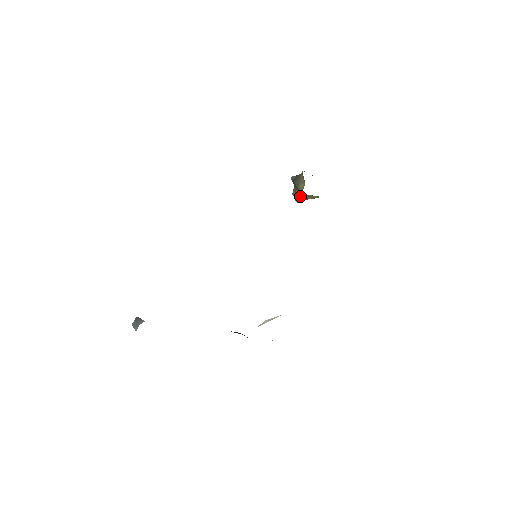
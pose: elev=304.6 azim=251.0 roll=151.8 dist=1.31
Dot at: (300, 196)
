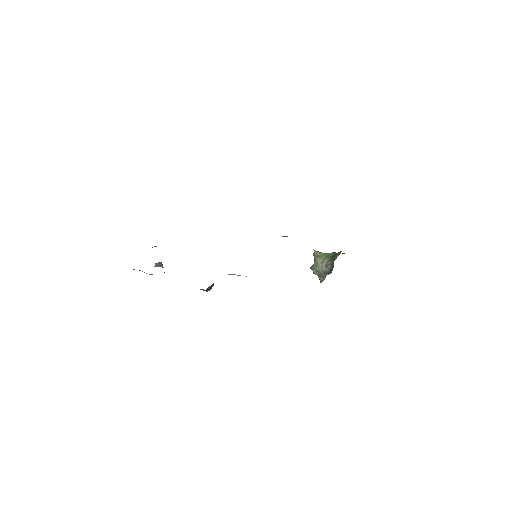
Dot at: (314, 263)
